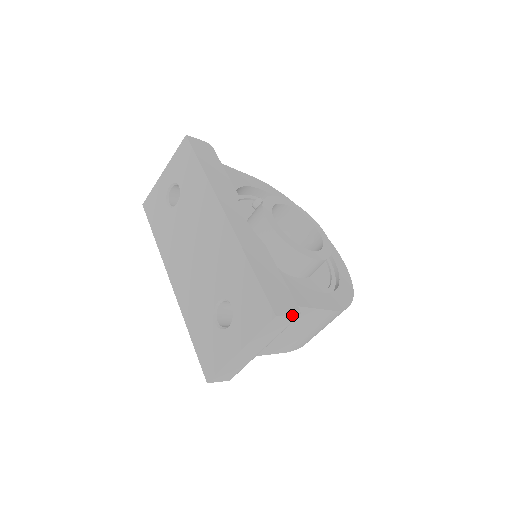
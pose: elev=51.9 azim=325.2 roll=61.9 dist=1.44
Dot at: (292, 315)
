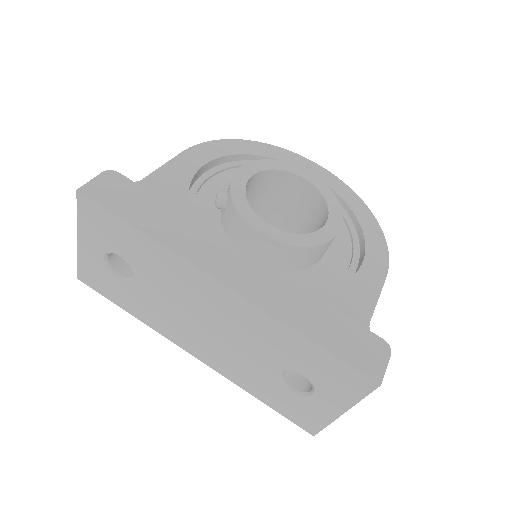
Dot at: (387, 360)
